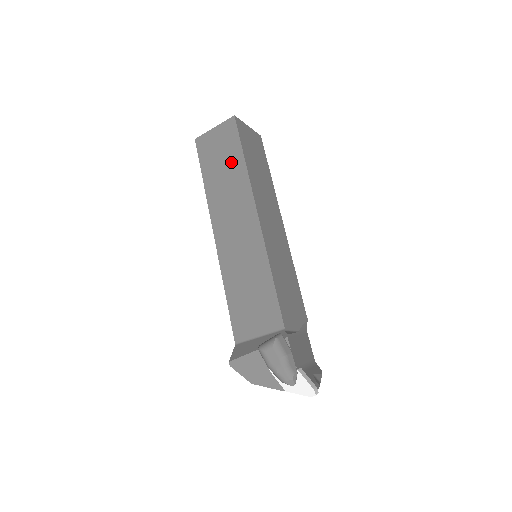
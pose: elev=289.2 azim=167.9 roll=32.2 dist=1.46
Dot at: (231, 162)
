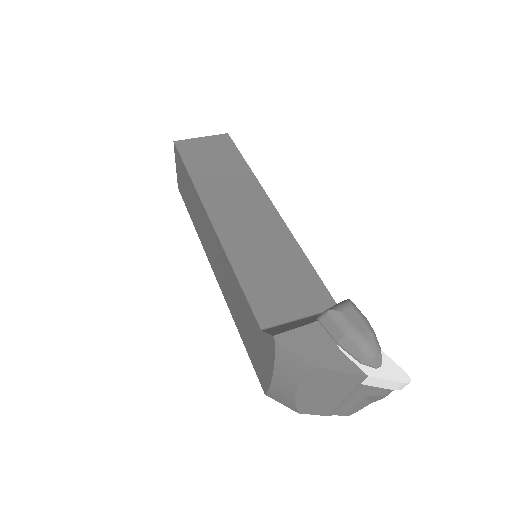
Dot at: (228, 162)
